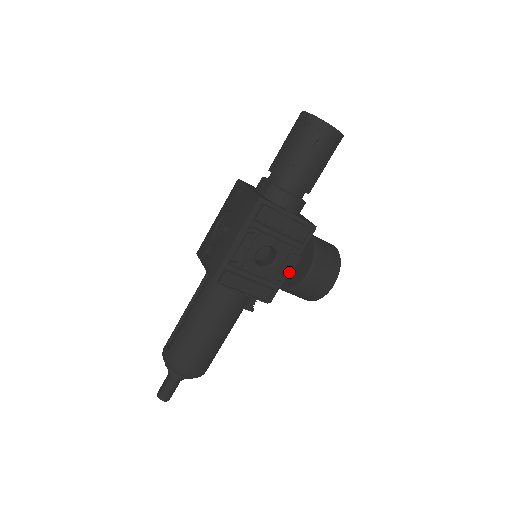
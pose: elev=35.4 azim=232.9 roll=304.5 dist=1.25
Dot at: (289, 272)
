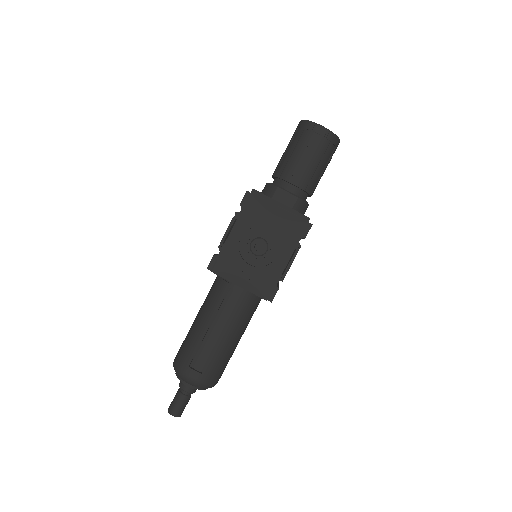
Dot at: occluded
